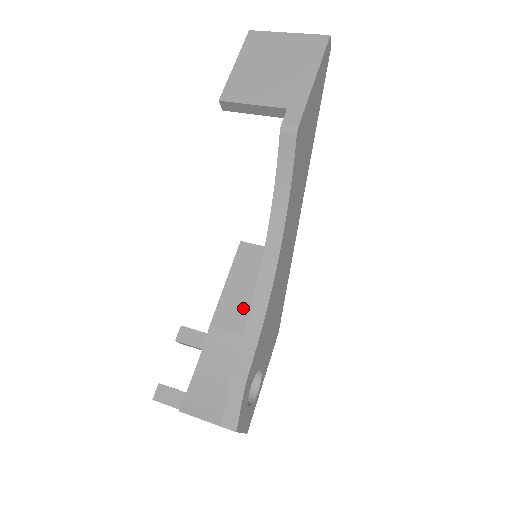
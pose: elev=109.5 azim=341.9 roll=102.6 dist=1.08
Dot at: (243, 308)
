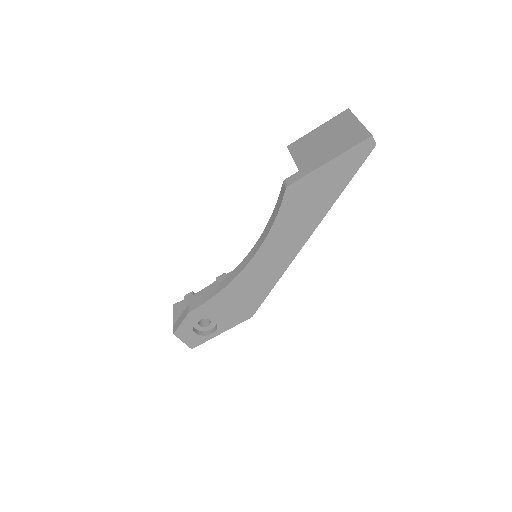
Dot at: occluded
